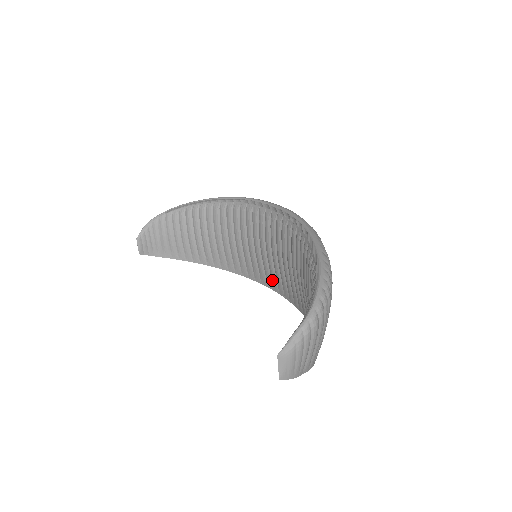
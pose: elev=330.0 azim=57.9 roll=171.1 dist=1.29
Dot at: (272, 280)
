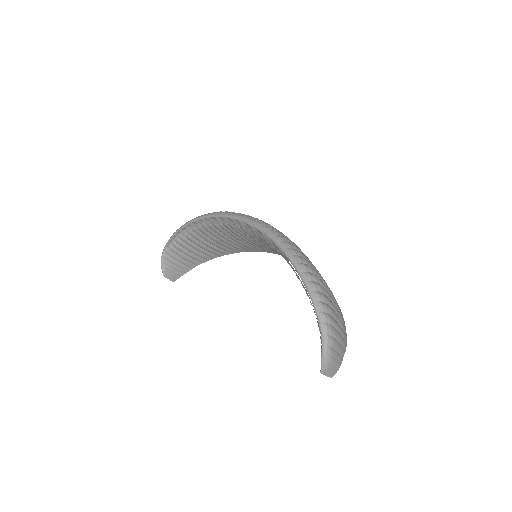
Dot at: occluded
